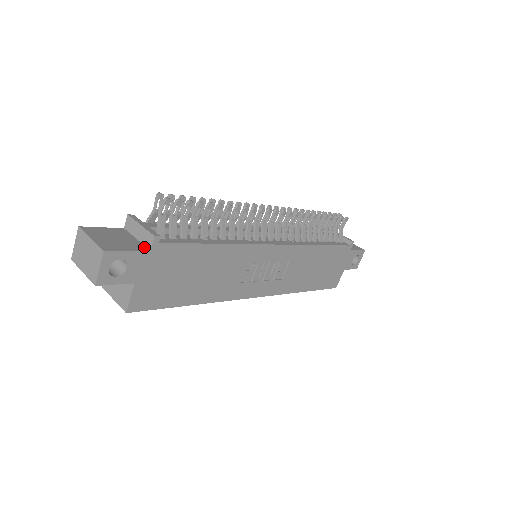
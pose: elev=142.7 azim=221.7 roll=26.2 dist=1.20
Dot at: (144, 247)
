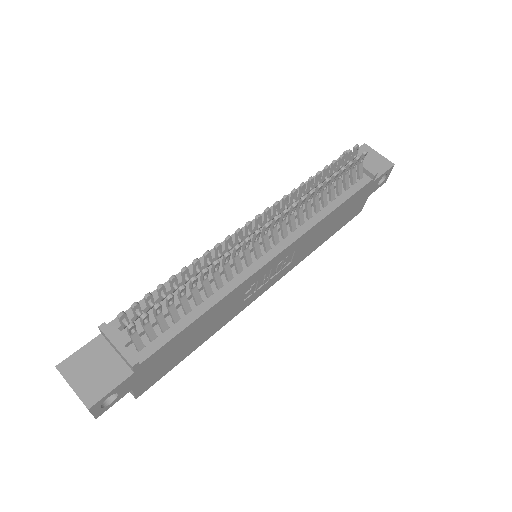
Dot at: (127, 369)
